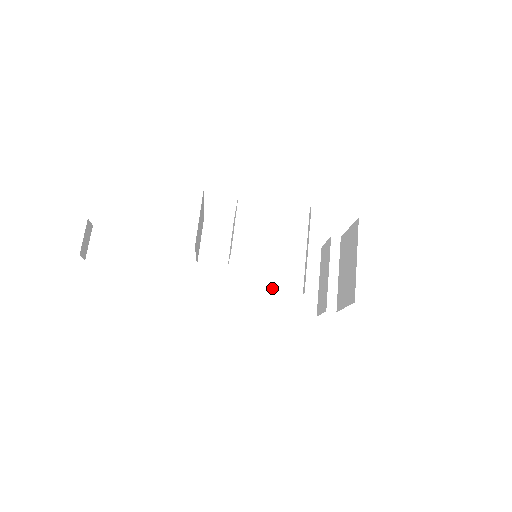
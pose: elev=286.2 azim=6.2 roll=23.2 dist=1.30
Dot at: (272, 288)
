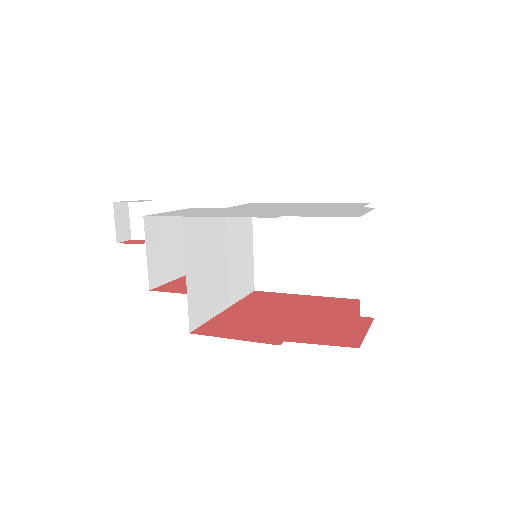
Dot at: (309, 267)
